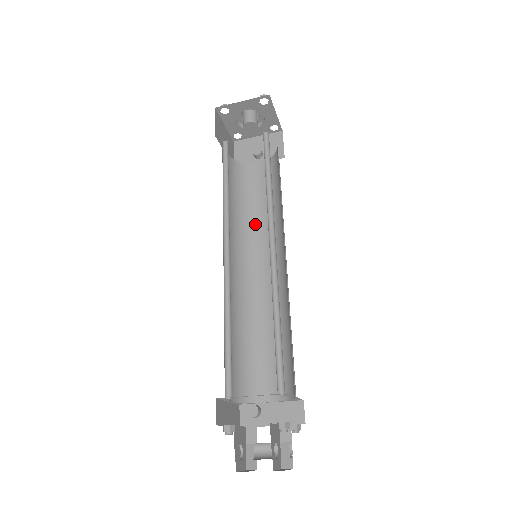
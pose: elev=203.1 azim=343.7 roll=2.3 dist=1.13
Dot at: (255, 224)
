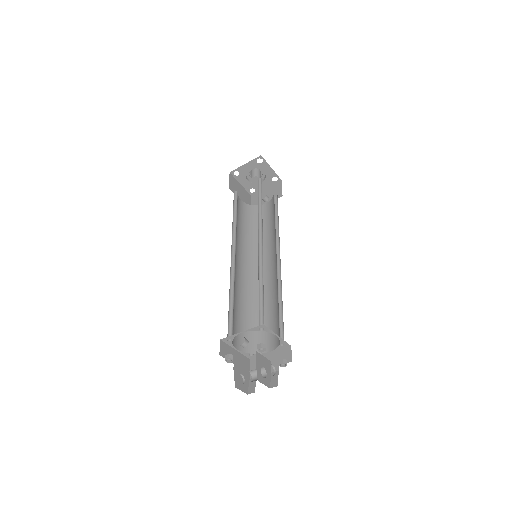
Dot at: occluded
